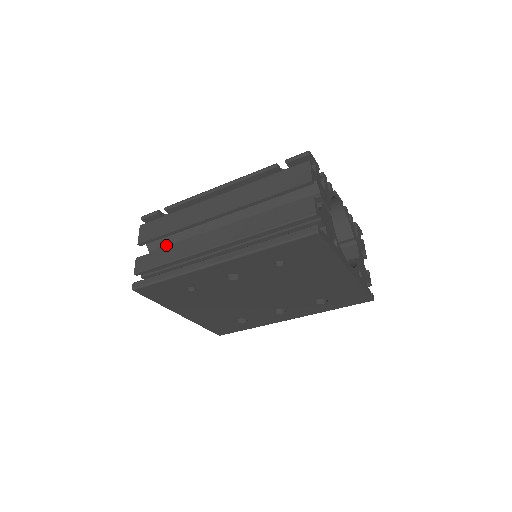
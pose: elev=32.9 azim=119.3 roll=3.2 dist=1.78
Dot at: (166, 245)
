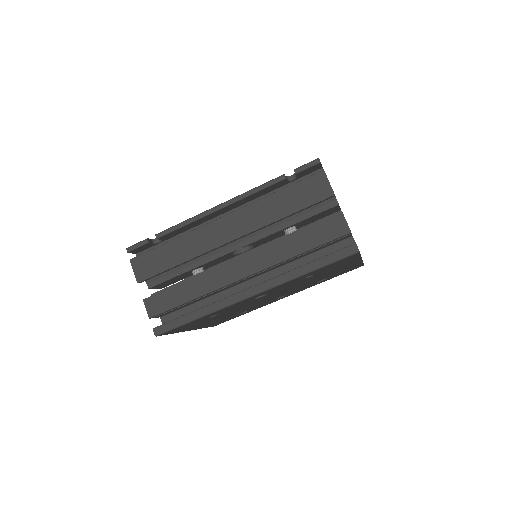
Dot at: (167, 274)
